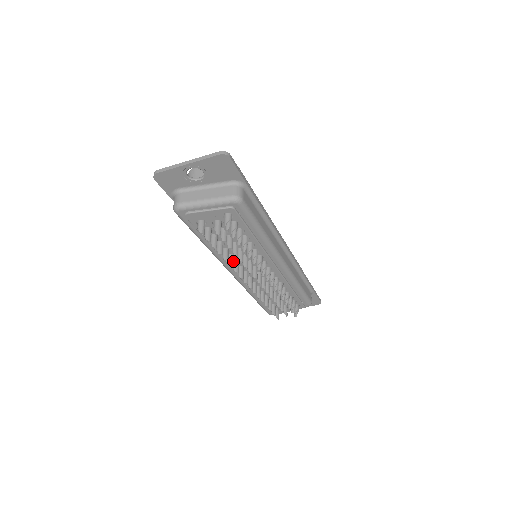
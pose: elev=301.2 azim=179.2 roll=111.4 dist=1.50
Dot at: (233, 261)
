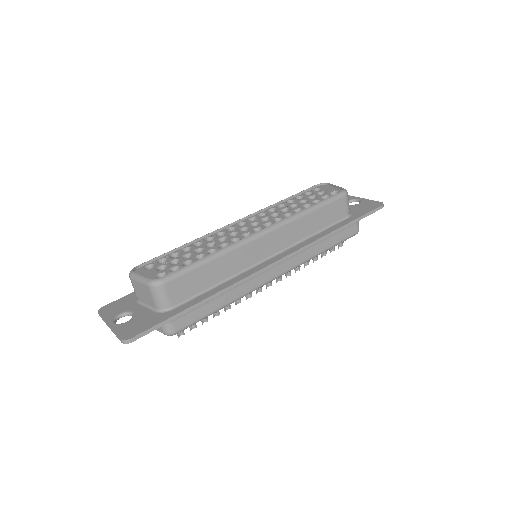
Dot at: occluded
